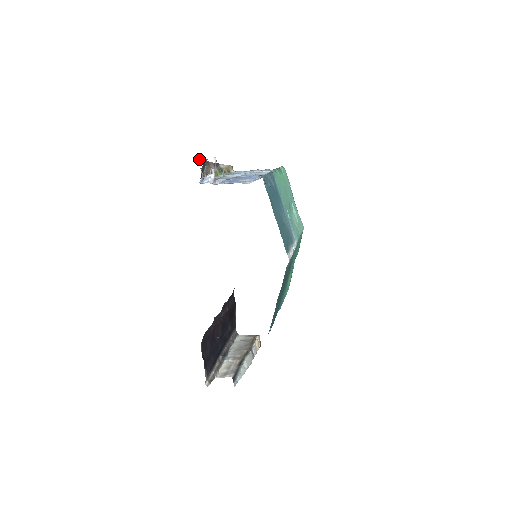
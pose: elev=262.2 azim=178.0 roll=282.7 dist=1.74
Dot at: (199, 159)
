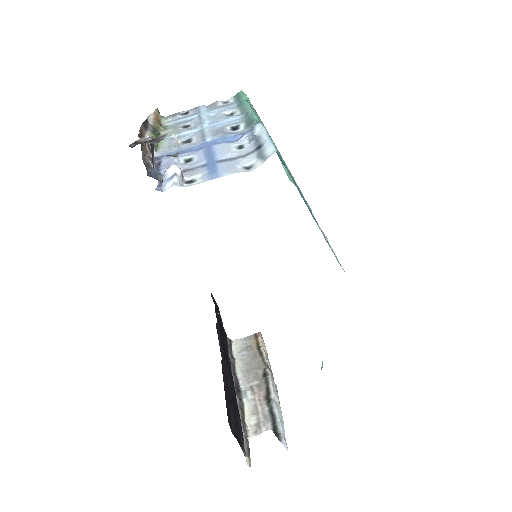
Dot at: (139, 143)
